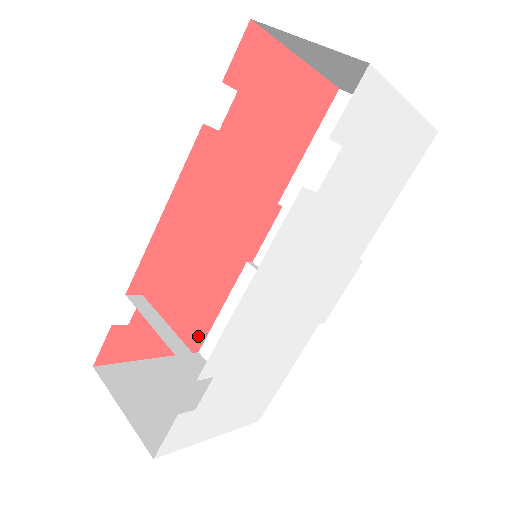
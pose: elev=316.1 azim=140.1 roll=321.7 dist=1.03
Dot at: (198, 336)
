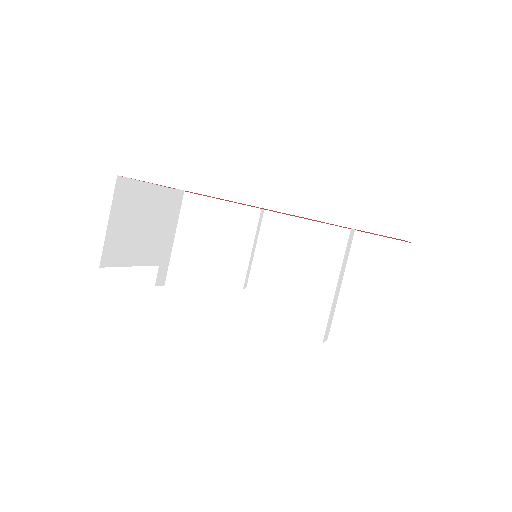
Dot at: occluded
